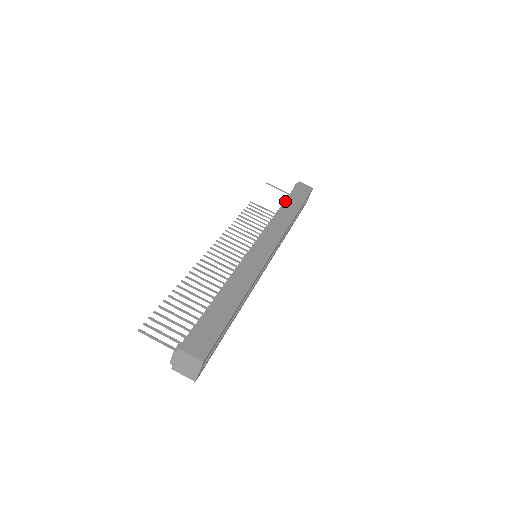
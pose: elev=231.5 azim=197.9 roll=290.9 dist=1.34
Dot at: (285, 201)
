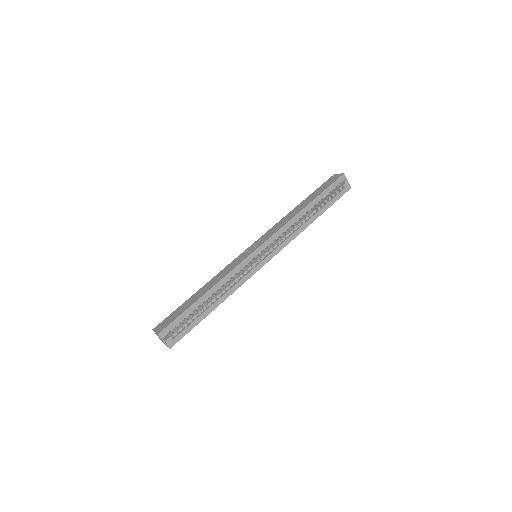
Dot at: (304, 200)
